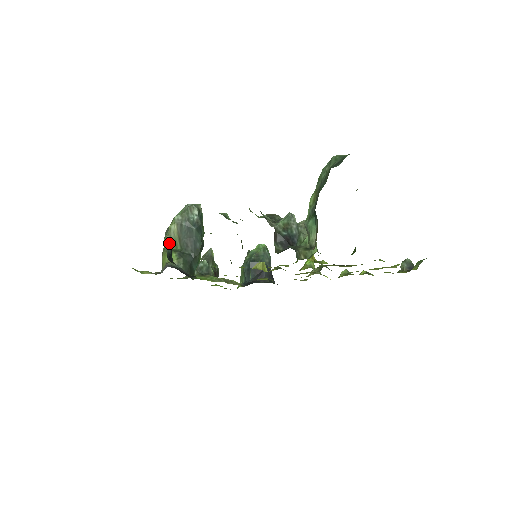
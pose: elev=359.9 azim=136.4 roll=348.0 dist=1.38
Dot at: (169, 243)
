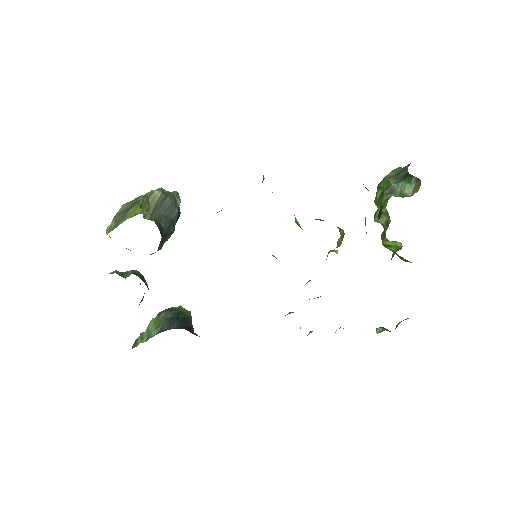
Dot at: (144, 203)
